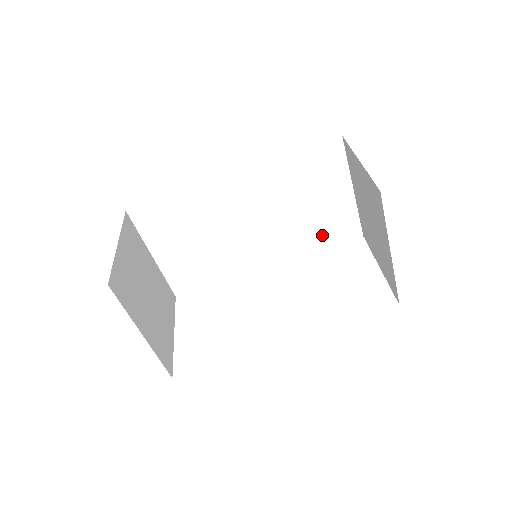
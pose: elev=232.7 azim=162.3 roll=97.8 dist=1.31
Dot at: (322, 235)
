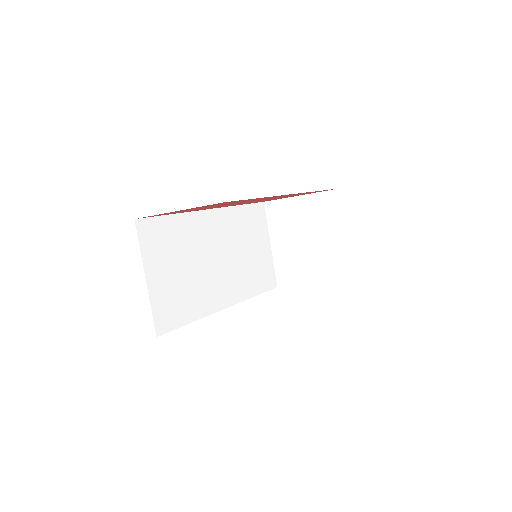
Dot at: (257, 281)
